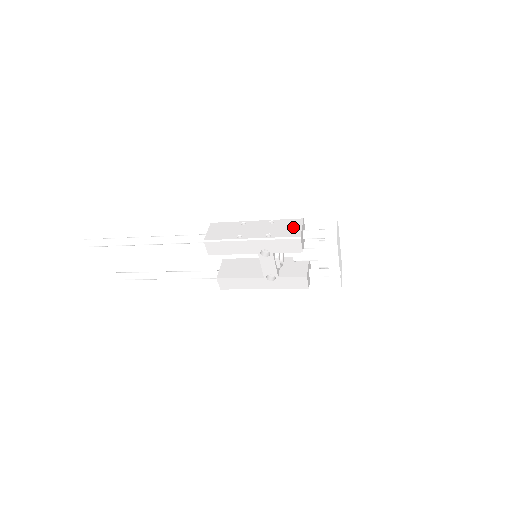
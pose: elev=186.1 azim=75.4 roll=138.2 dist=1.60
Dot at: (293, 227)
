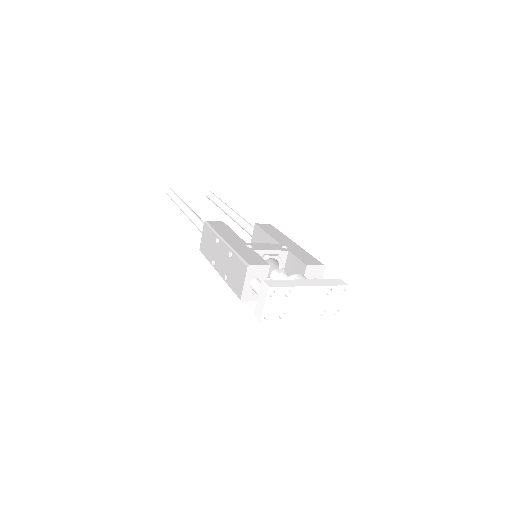
Dot at: (239, 278)
